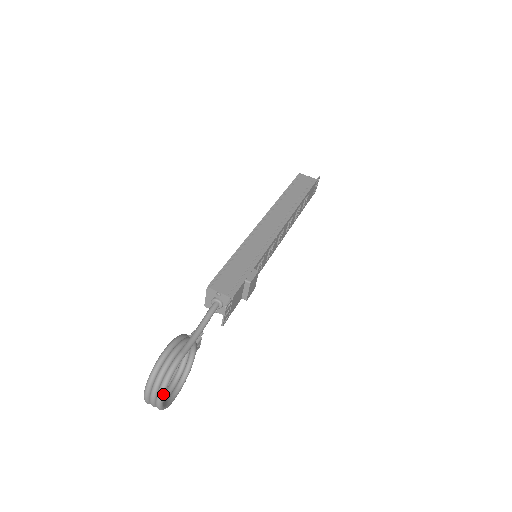
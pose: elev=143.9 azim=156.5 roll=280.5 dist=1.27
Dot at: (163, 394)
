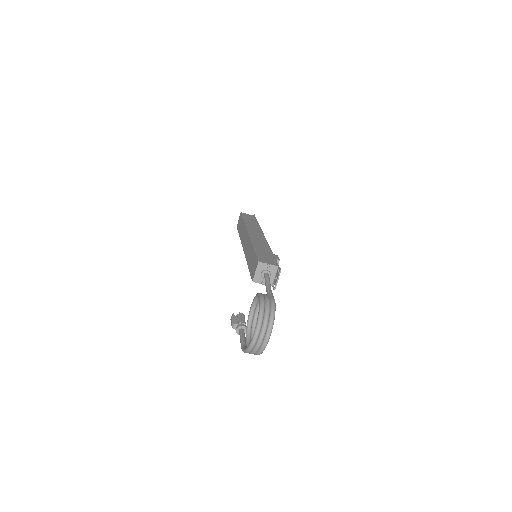
Dot at: occluded
